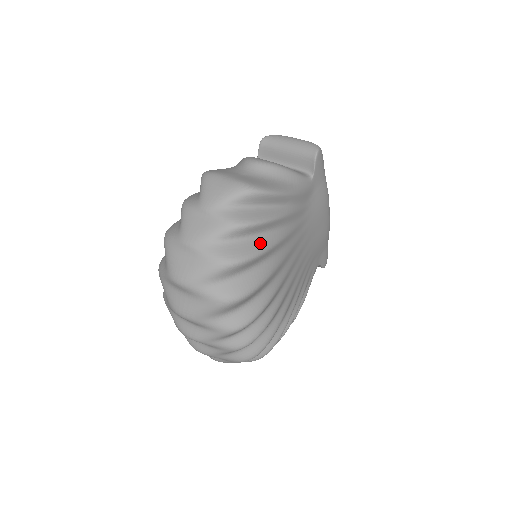
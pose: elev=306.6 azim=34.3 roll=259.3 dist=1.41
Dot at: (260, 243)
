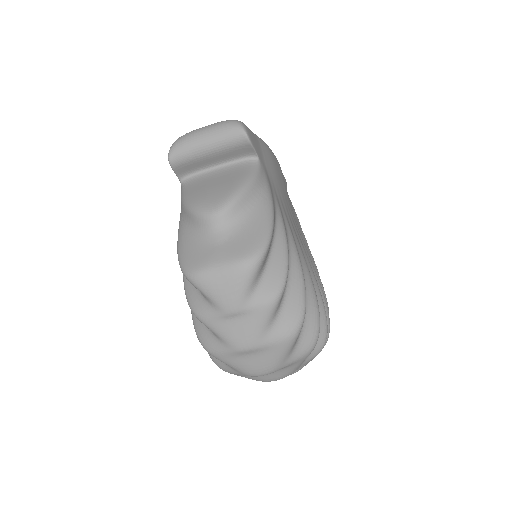
Dot at: (296, 282)
